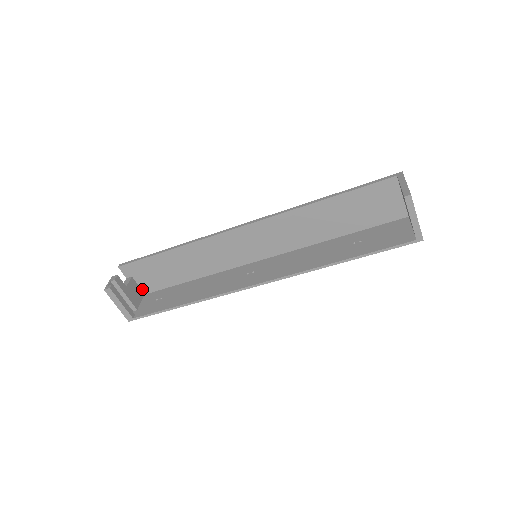
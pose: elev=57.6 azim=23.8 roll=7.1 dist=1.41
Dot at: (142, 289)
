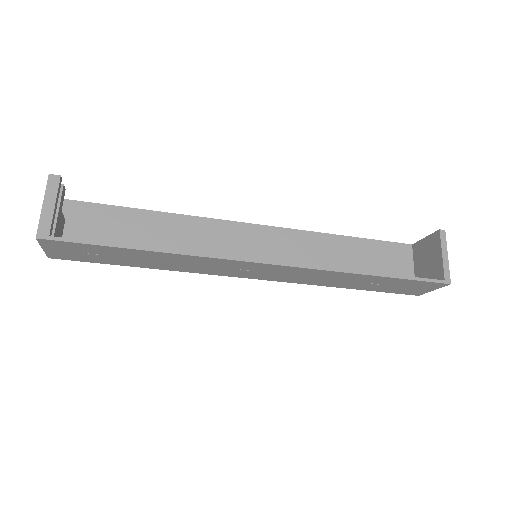
Dot at: occluded
